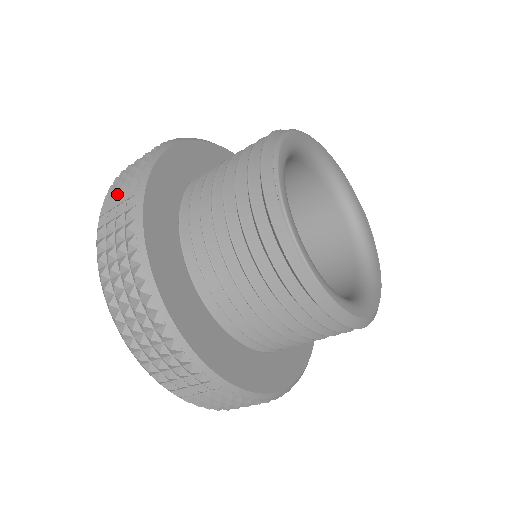
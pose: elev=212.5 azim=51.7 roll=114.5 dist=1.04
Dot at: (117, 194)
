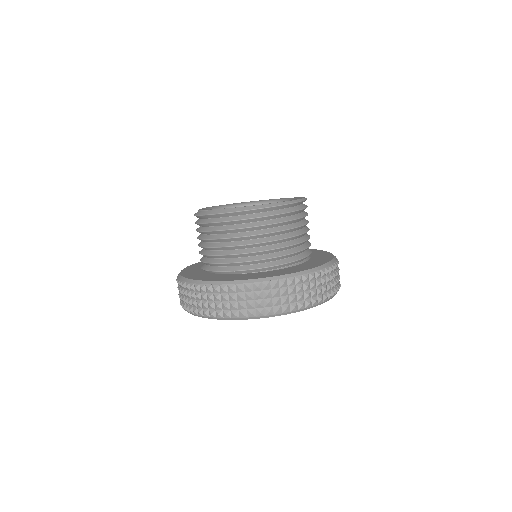
Dot at: occluded
